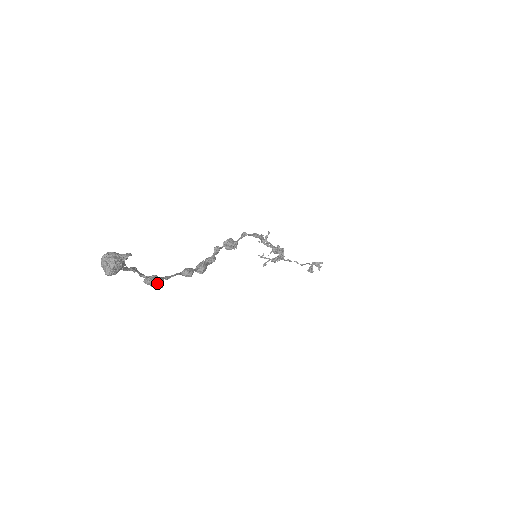
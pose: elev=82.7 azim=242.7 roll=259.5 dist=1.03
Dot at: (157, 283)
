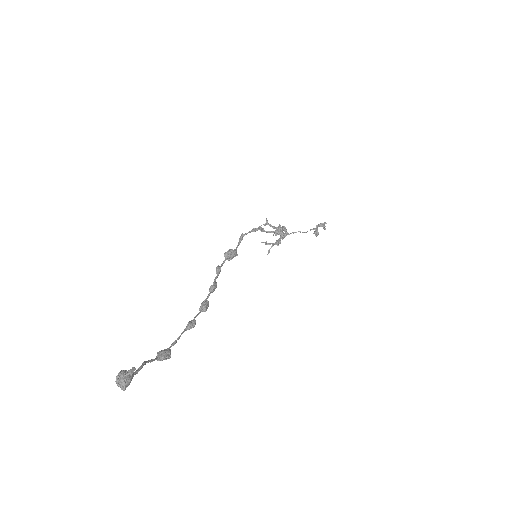
Dot at: (166, 358)
